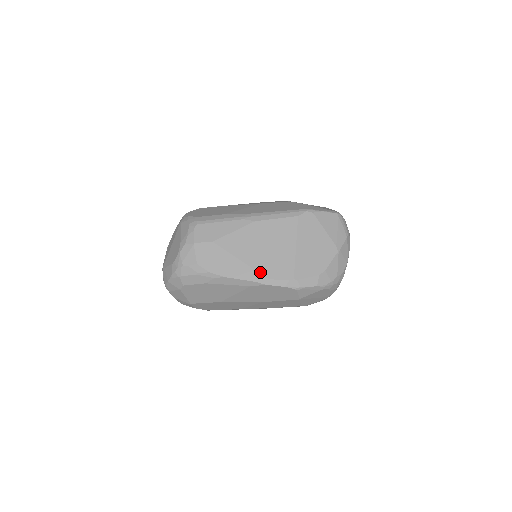
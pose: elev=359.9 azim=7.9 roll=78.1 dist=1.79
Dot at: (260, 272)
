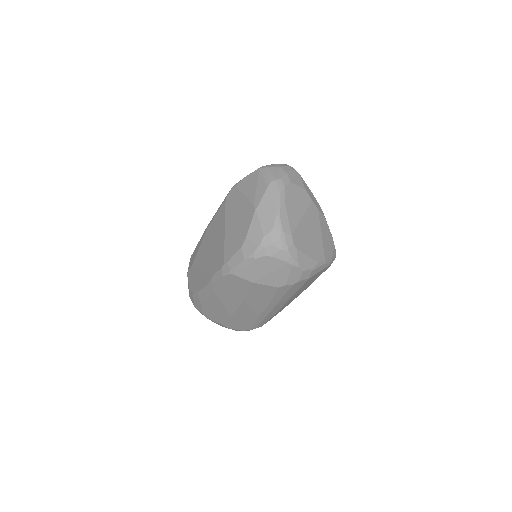
Dot at: (209, 273)
